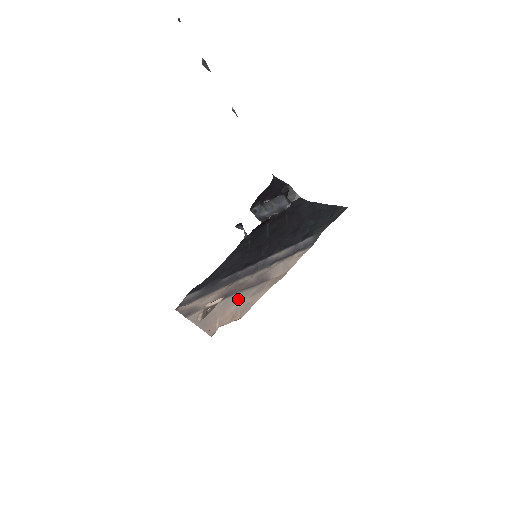
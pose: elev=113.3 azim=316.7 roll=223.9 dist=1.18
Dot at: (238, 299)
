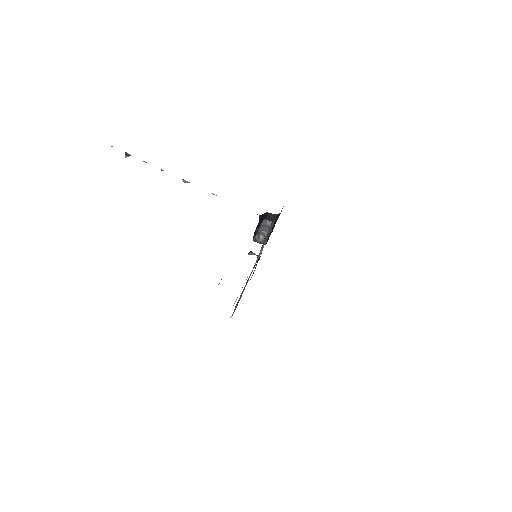
Dot at: occluded
